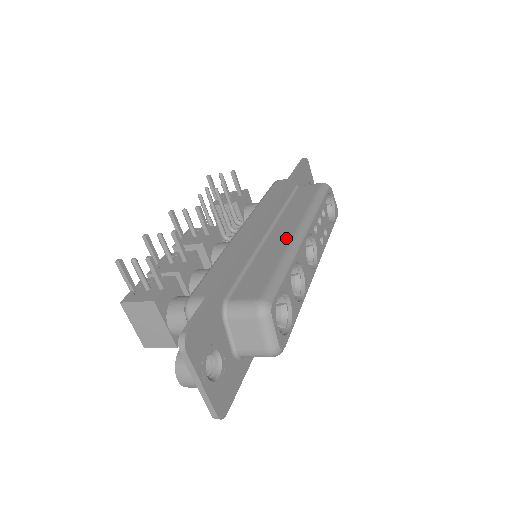
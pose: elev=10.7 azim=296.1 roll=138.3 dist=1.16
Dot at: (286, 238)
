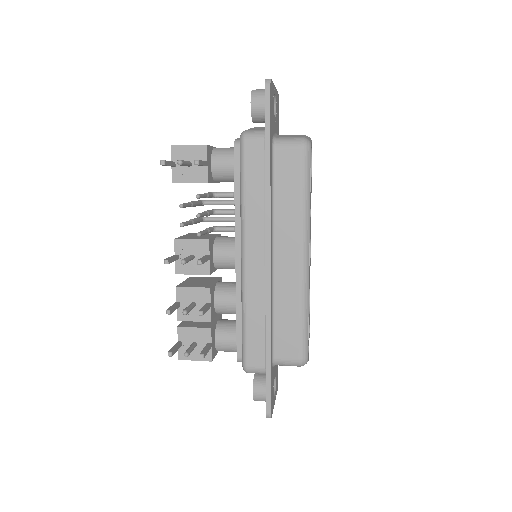
Dot at: (295, 274)
